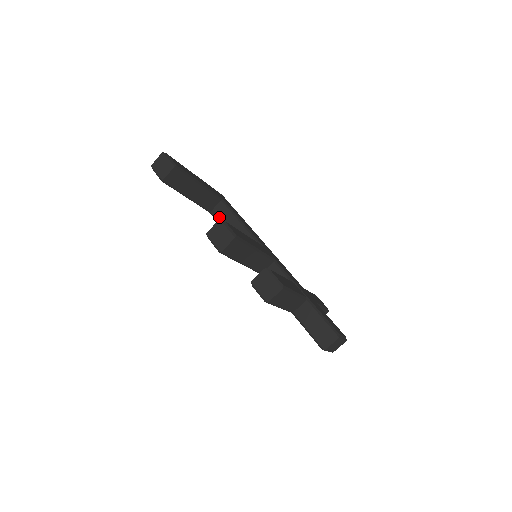
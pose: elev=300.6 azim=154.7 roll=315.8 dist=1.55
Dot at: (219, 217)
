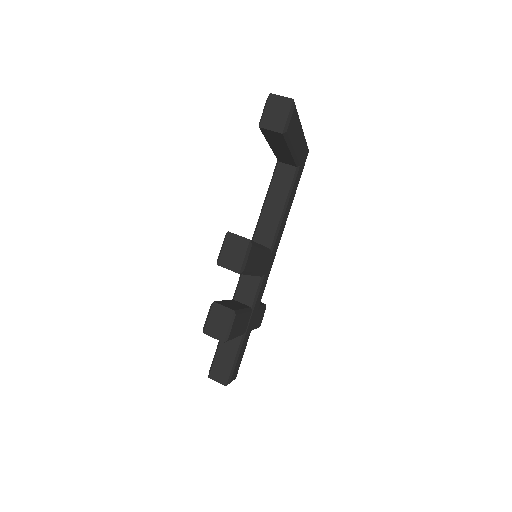
Dot at: (278, 177)
